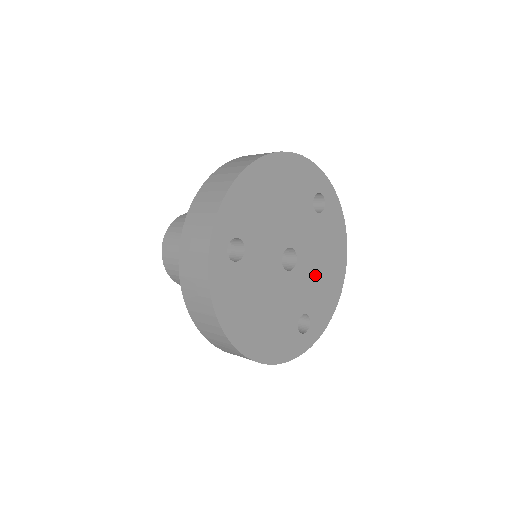
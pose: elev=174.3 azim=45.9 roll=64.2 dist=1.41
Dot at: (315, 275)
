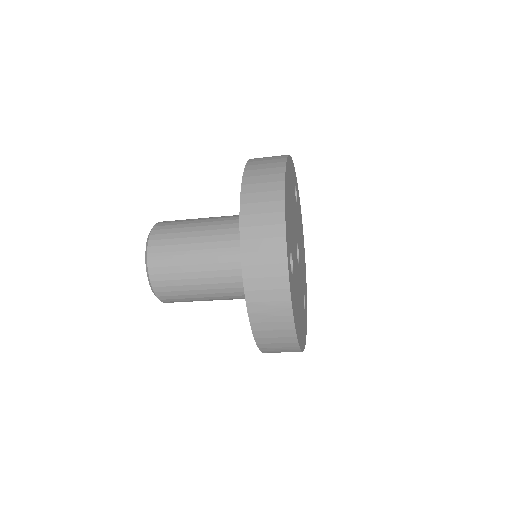
Dot at: (301, 258)
